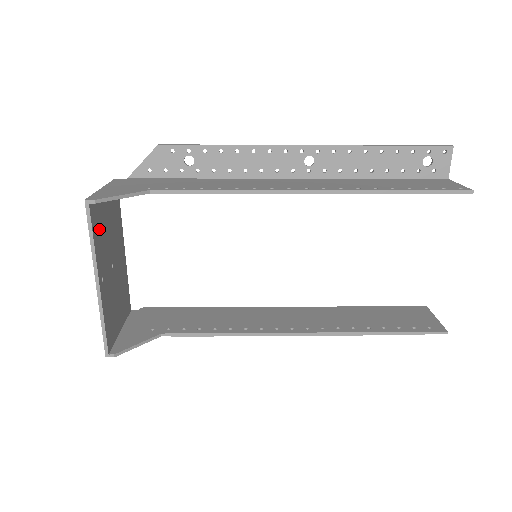
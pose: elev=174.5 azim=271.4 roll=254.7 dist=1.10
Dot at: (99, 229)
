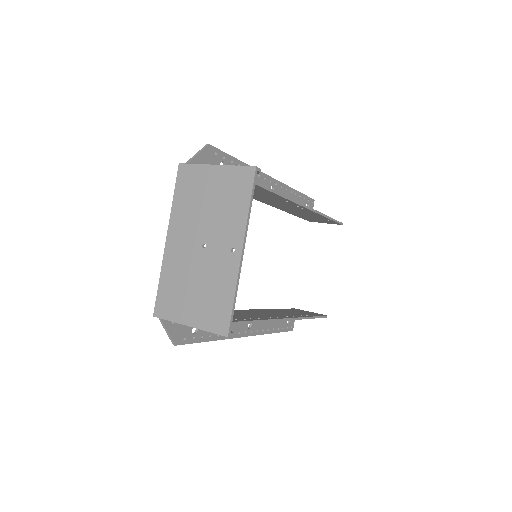
Dot at: (235, 200)
